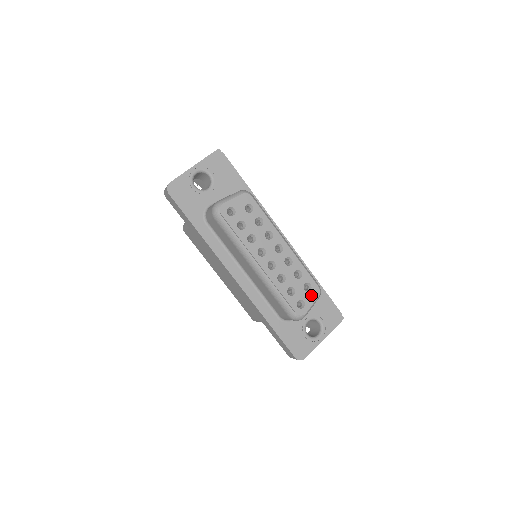
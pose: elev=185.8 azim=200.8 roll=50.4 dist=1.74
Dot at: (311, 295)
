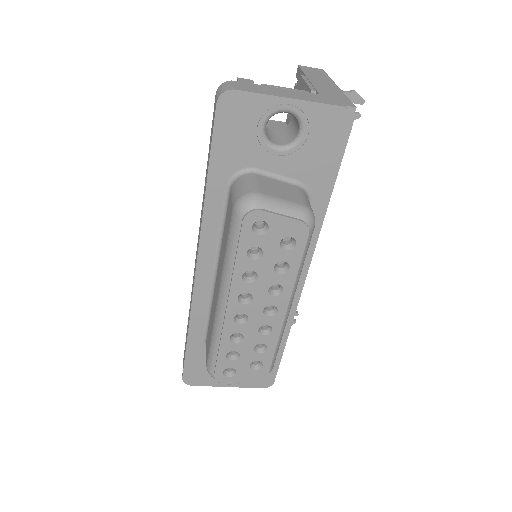
Dot at: (251, 374)
